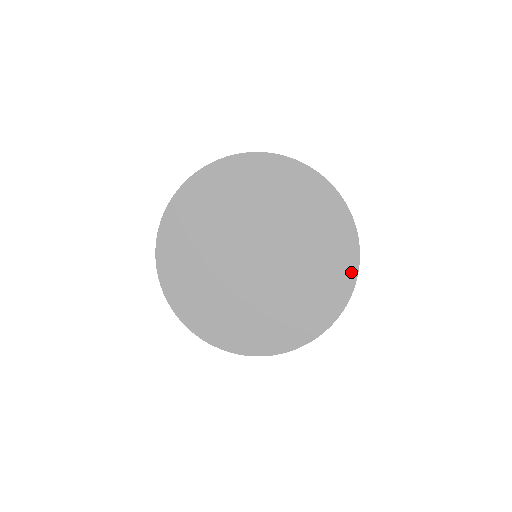
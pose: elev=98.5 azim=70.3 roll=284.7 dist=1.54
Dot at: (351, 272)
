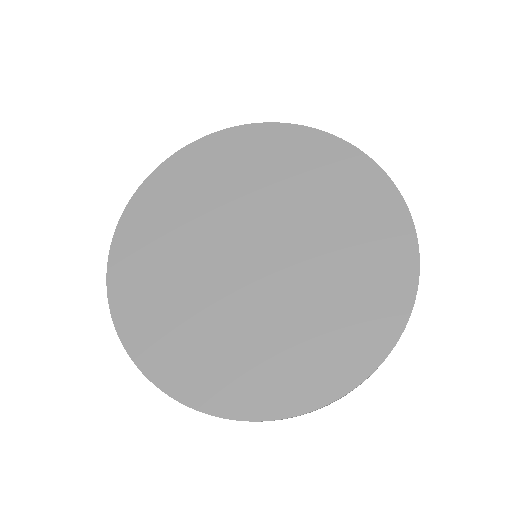
Dot at: (407, 247)
